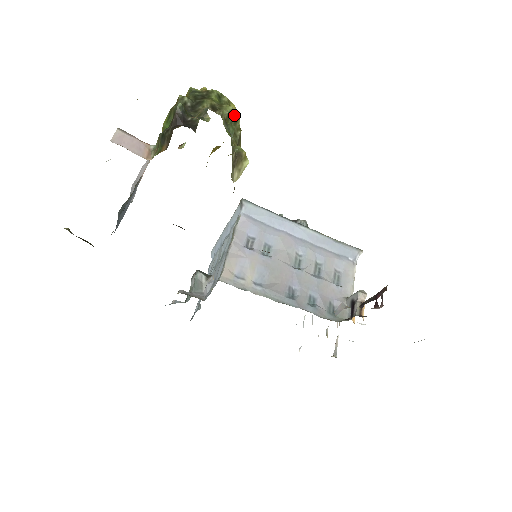
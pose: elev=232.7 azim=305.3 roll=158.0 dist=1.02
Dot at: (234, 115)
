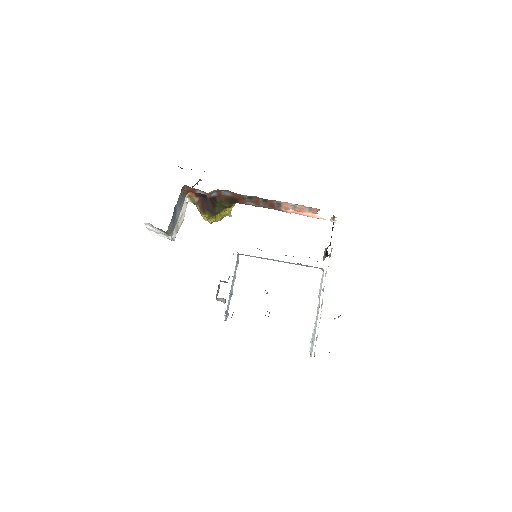
Dot at: occluded
